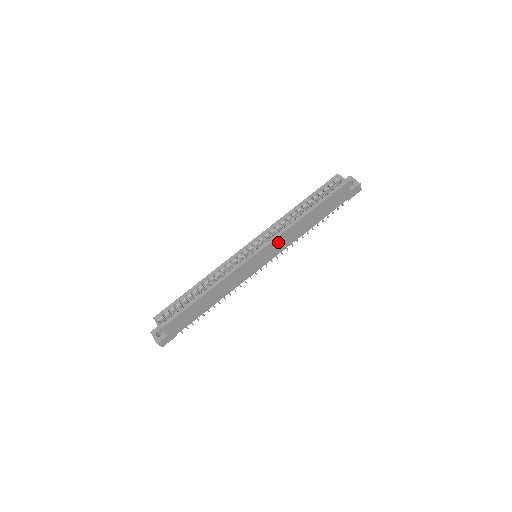
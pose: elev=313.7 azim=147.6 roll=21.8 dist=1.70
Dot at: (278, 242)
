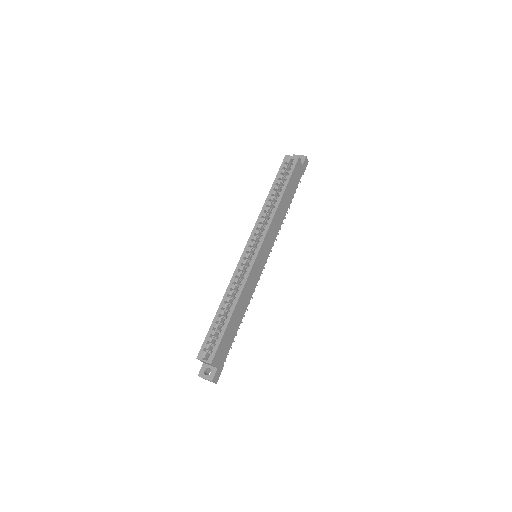
Dot at: (270, 233)
